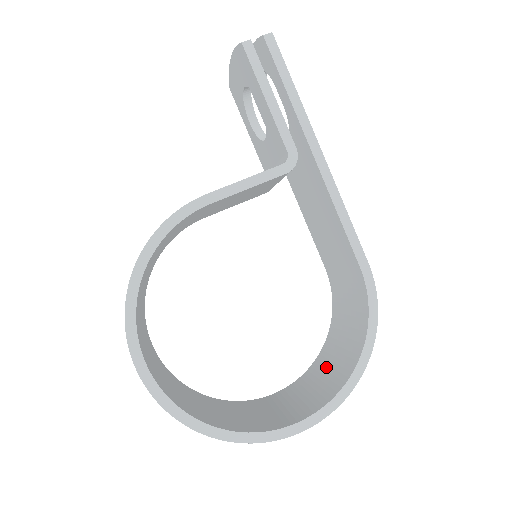
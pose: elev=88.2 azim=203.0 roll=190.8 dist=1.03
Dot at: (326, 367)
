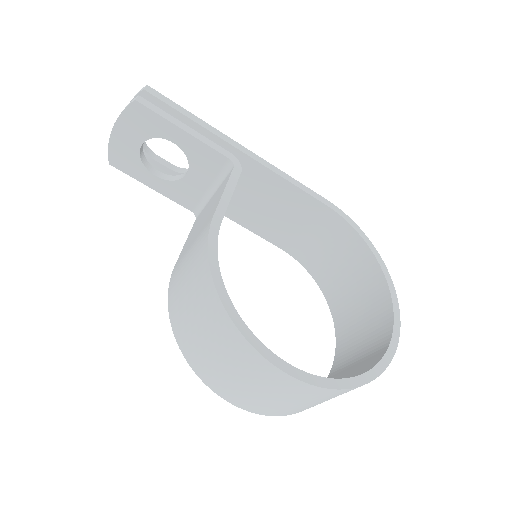
Dot at: (351, 299)
